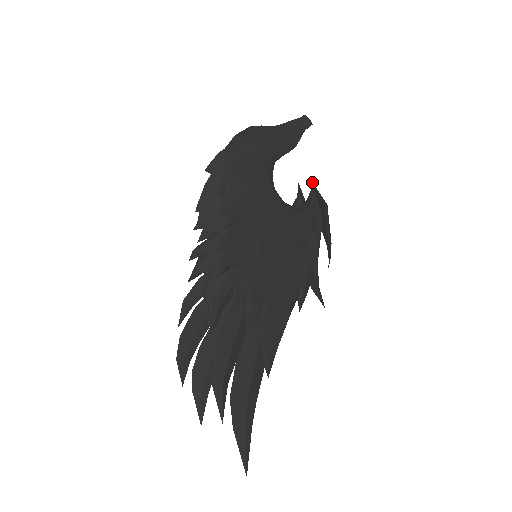
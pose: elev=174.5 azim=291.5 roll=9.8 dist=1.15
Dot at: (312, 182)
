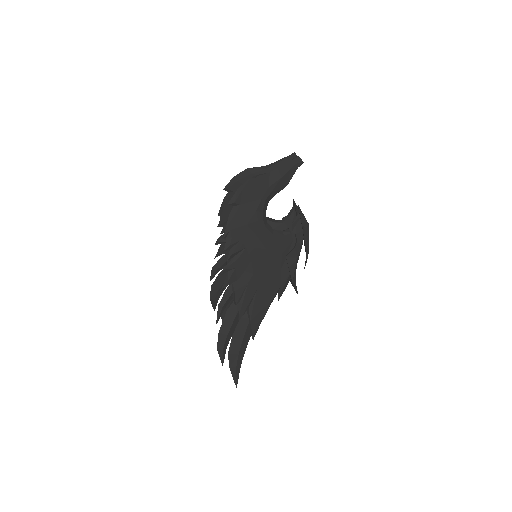
Dot at: occluded
